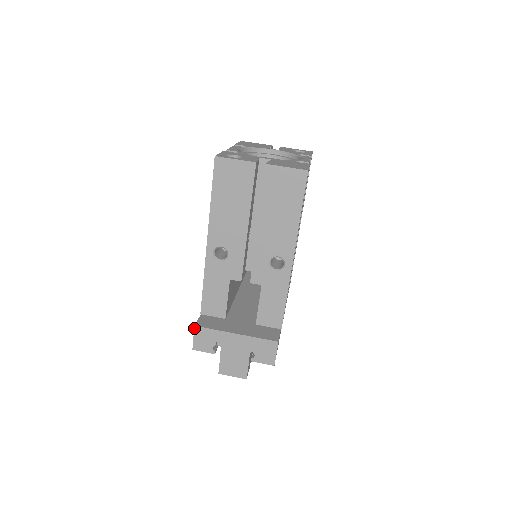
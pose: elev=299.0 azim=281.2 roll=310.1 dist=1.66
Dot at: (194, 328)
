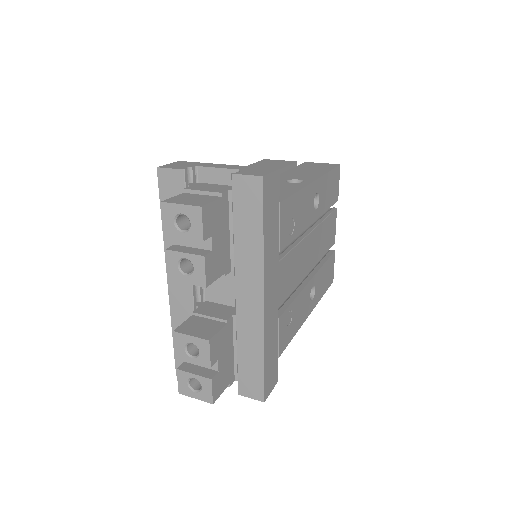
Dot at: (177, 162)
